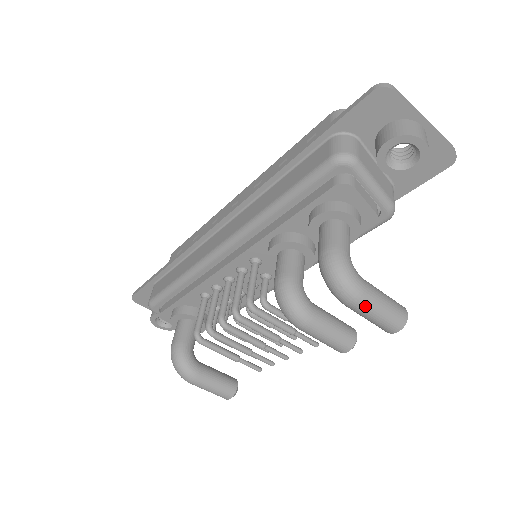
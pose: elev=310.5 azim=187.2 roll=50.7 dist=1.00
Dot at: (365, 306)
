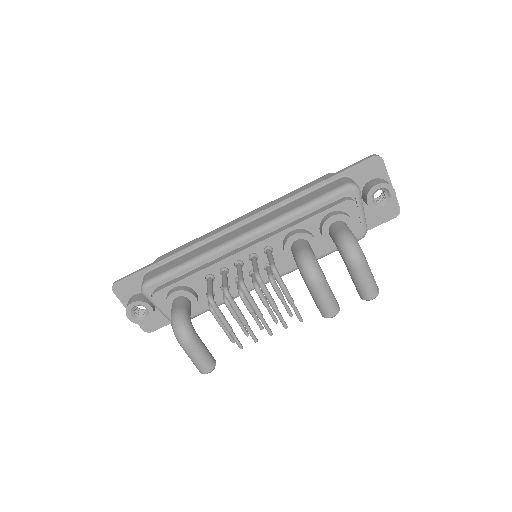
Dot at: (364, 270)
